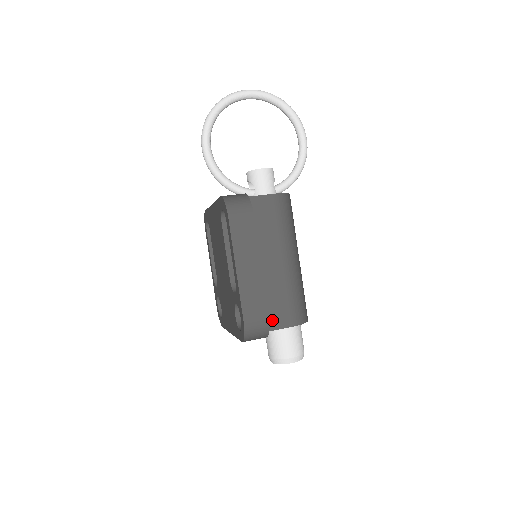
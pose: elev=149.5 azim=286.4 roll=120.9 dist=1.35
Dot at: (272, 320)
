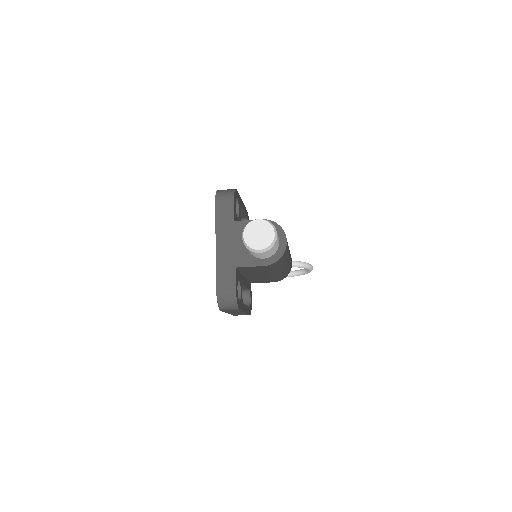
Dot at: occluded
